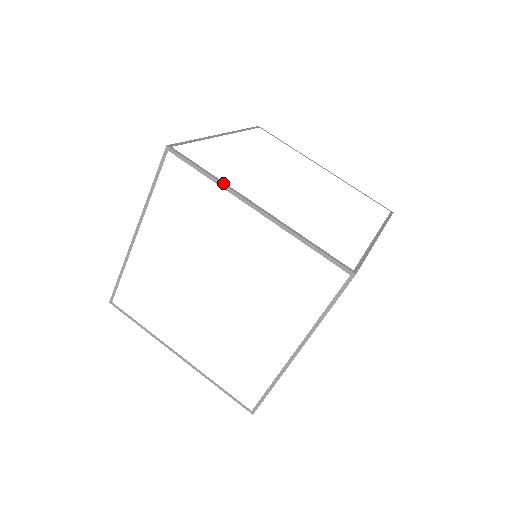
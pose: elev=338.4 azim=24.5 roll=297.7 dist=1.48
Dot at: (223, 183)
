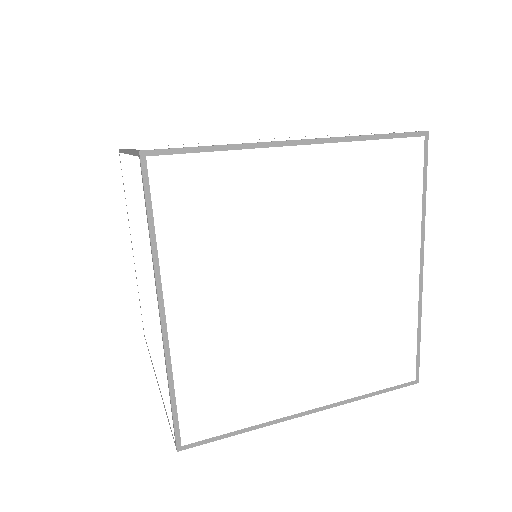
Dot at: (424, 218)
